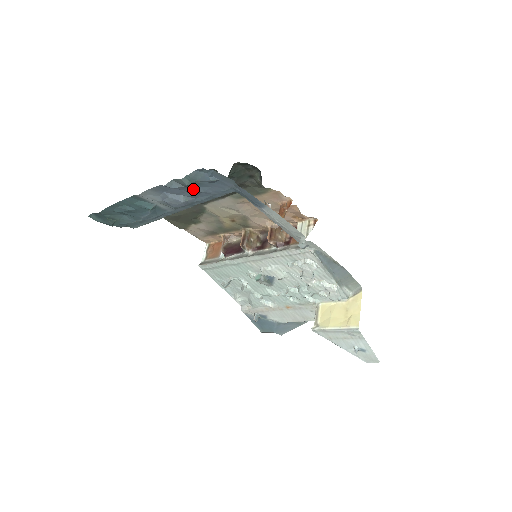
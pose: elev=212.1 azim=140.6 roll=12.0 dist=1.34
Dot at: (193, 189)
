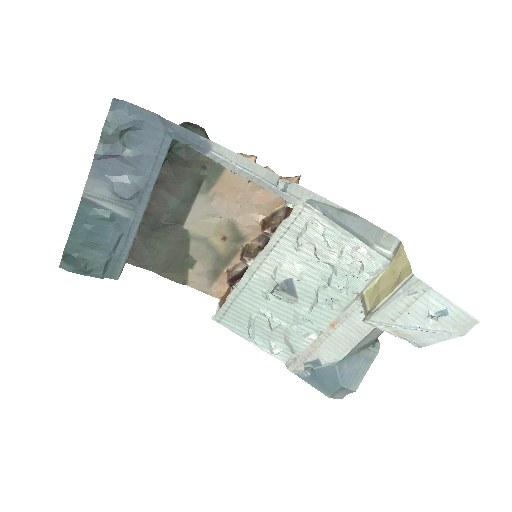
Dot at: (127, 152)
